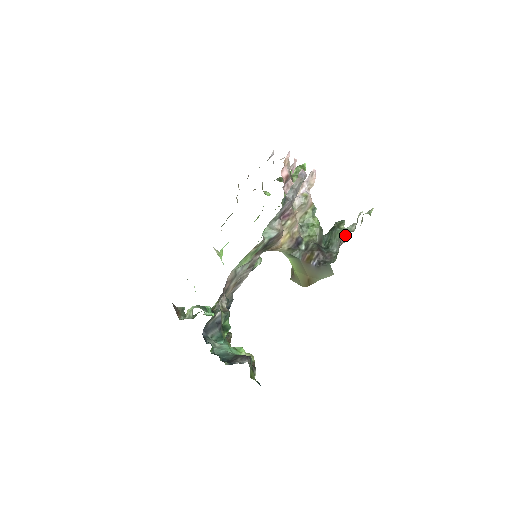
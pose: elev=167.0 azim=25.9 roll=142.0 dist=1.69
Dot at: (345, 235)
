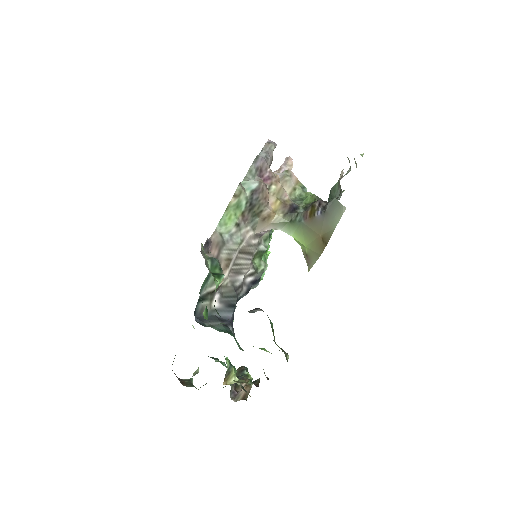
Dot at: (341, 173)
